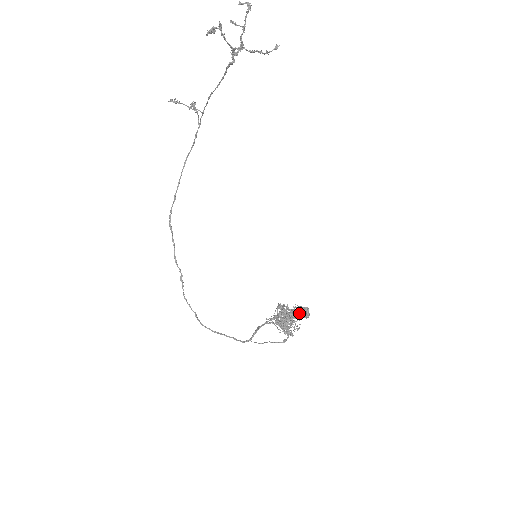
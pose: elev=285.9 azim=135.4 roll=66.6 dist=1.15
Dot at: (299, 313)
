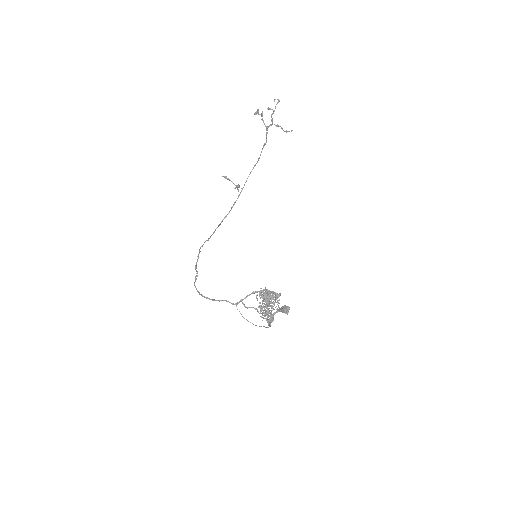
Dot at: (280, 293)
